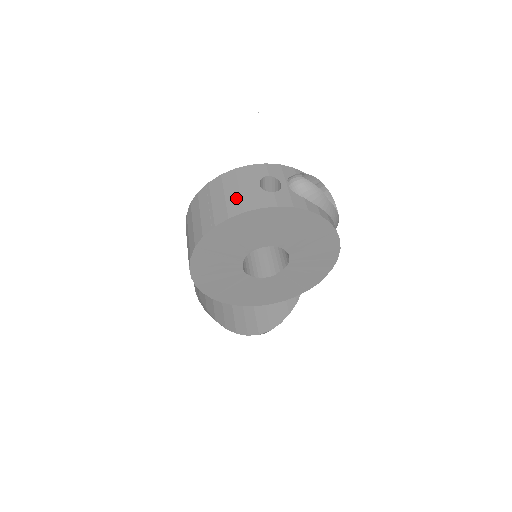
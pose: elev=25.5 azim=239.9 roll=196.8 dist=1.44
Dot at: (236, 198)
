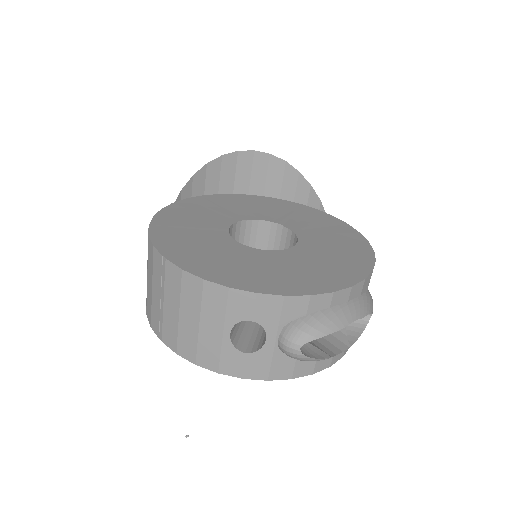
Dot at: (191, 335)
